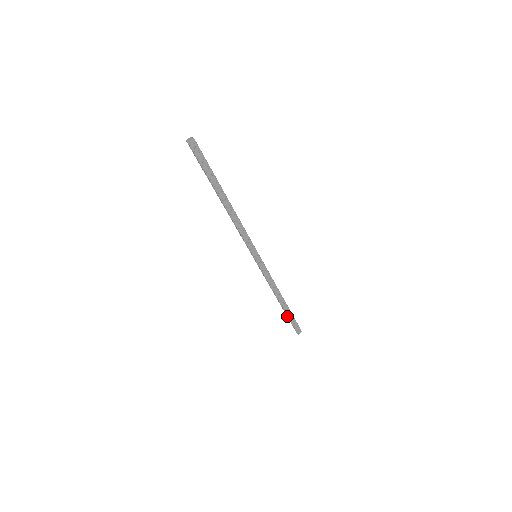
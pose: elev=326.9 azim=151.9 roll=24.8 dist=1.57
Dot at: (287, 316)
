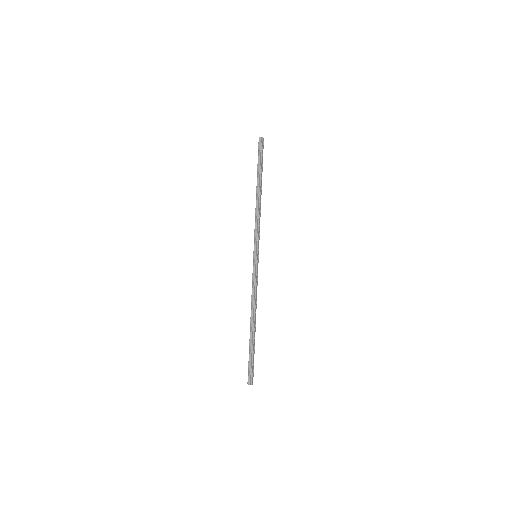
Dot at: (250, 350)
